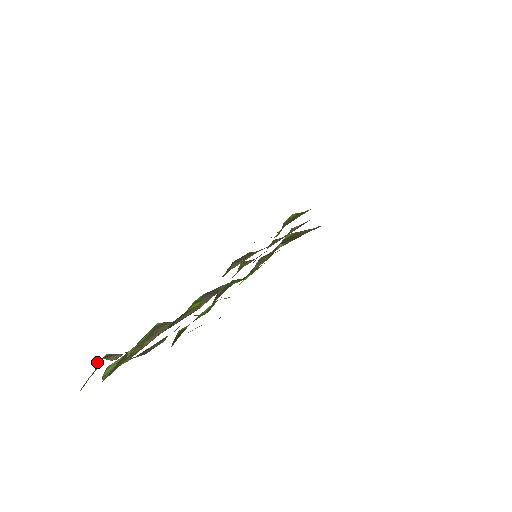
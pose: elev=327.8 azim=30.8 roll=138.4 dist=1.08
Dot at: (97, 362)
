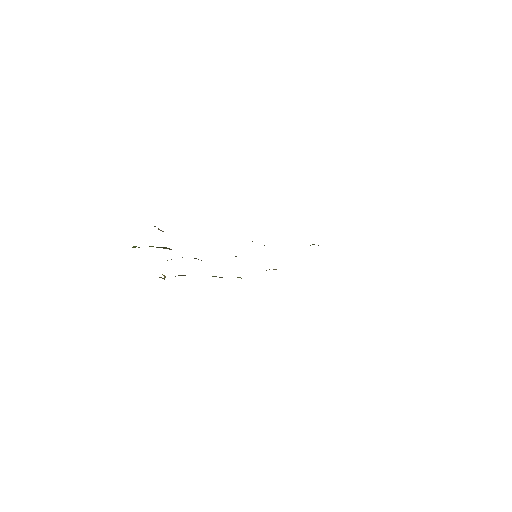
Dot at: occluded
